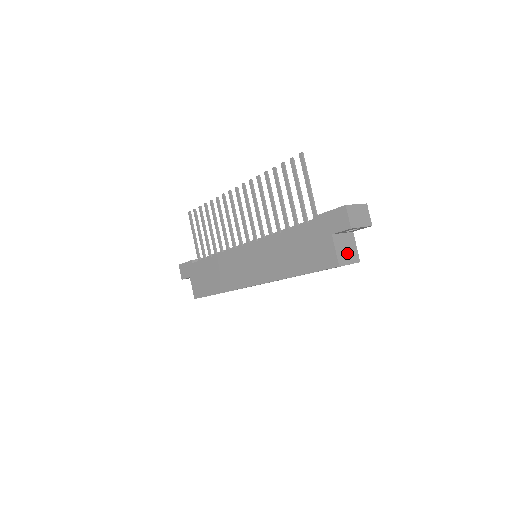
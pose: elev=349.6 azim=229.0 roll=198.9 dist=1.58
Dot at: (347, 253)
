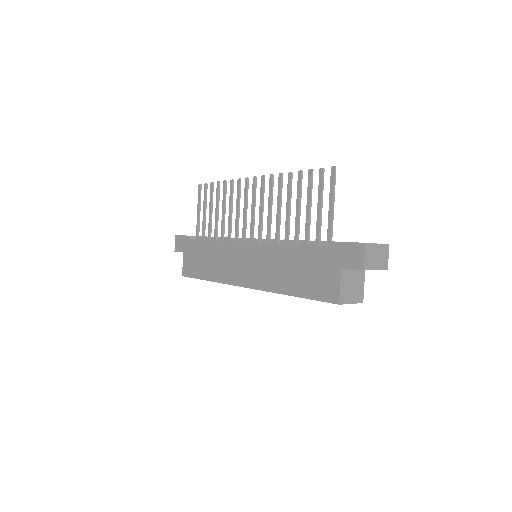
Dot at: (352, 291)
